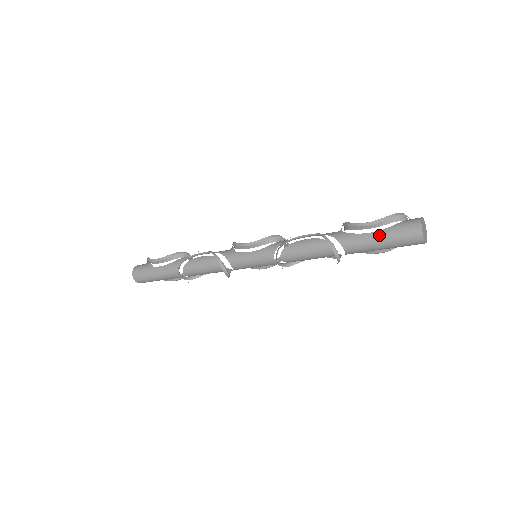
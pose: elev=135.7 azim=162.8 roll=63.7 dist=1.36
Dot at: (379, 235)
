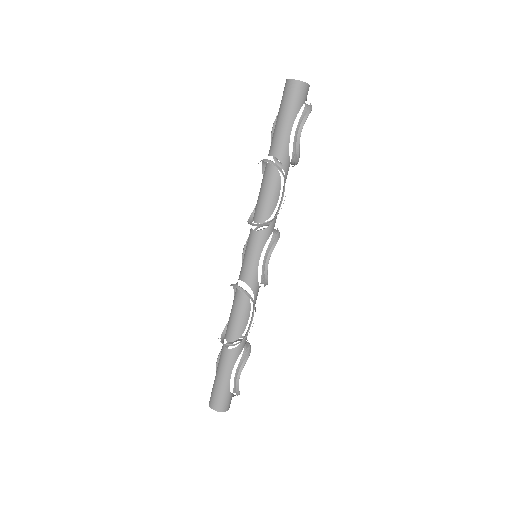
Dot at: (277, 119)
